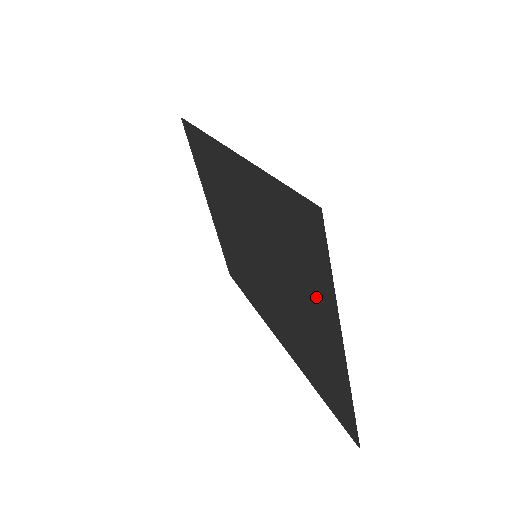
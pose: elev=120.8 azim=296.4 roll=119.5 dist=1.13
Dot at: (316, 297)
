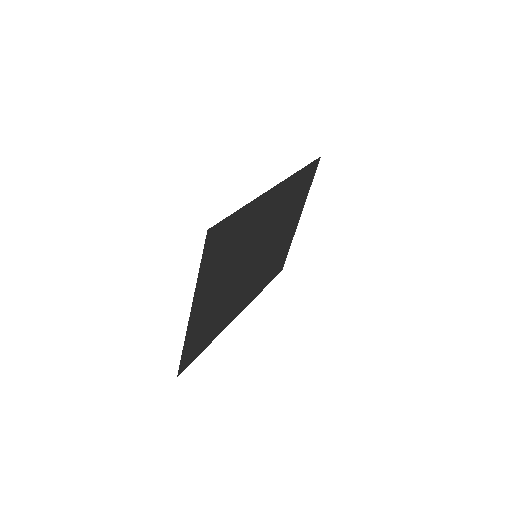
Dot at: (211, 281)
